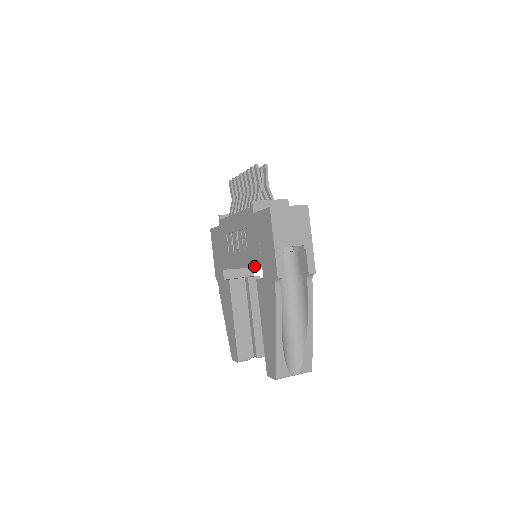
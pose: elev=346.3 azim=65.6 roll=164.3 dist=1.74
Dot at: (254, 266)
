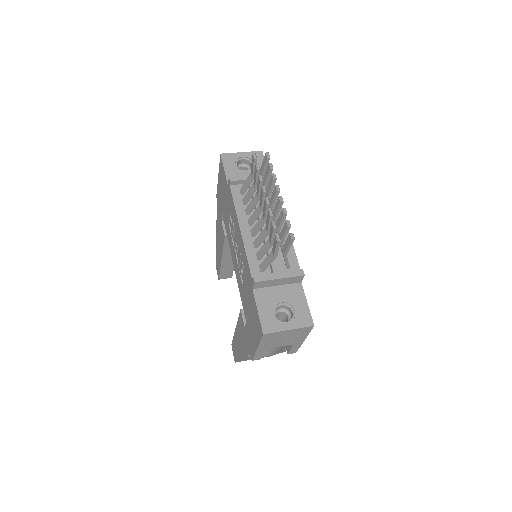
Dot at: (242, 302)
